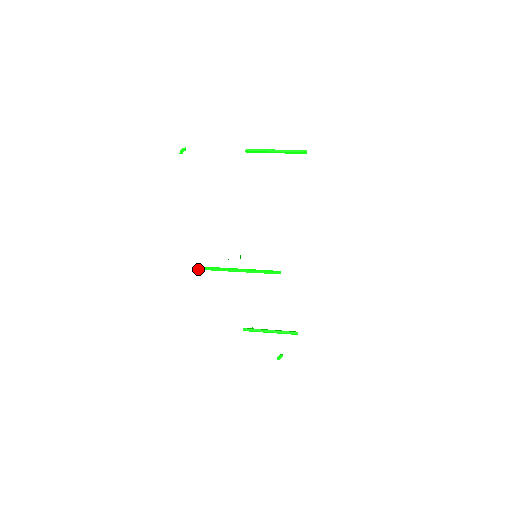
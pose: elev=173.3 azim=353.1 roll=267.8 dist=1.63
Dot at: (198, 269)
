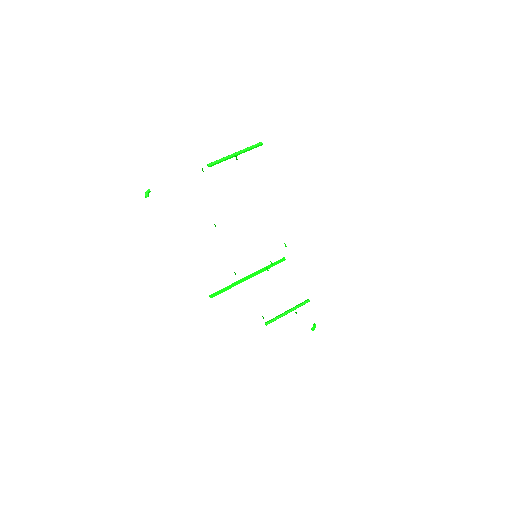
Dot at: occluded
